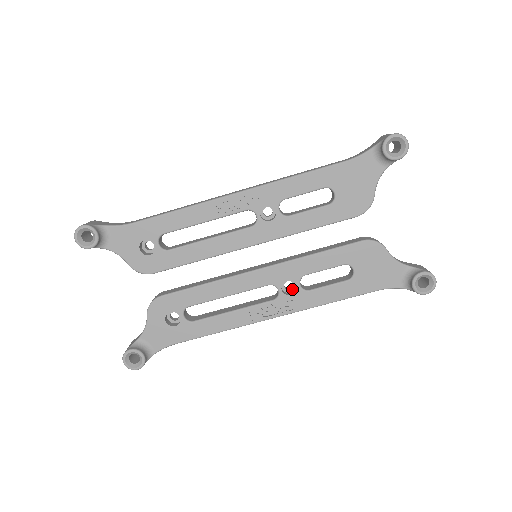
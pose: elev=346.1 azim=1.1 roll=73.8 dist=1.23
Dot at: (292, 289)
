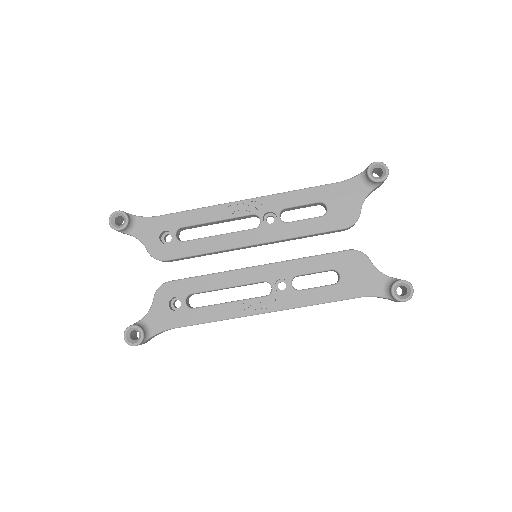
Dot at: (284, 290)
